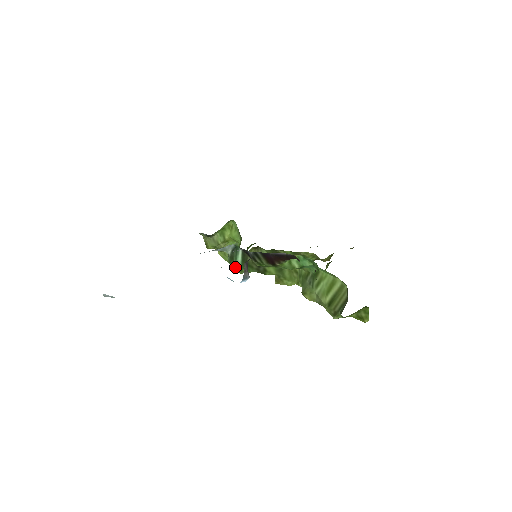
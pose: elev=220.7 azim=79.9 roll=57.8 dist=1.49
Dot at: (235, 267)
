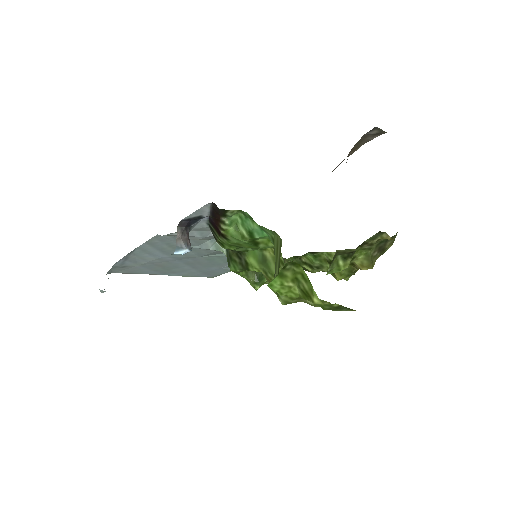
Dot at: (238, 274)
